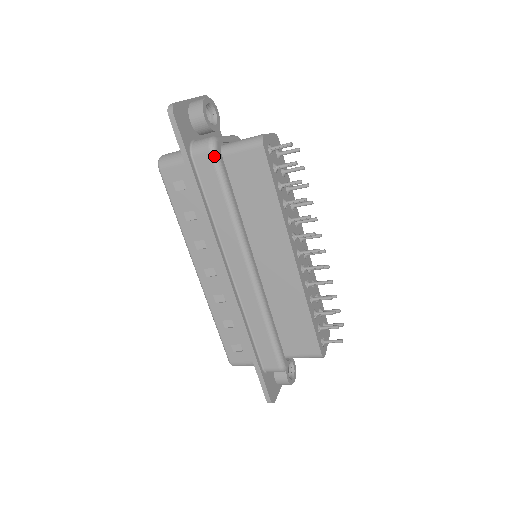
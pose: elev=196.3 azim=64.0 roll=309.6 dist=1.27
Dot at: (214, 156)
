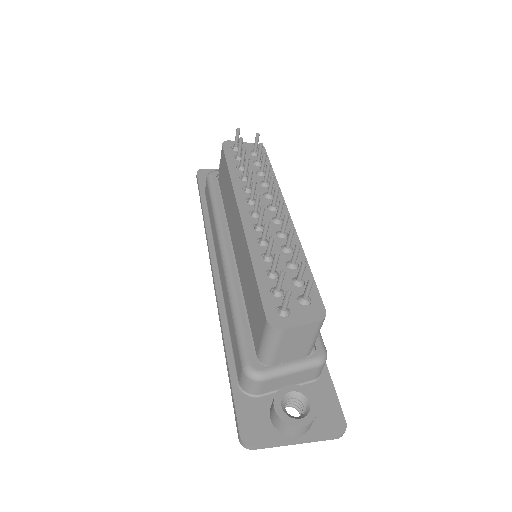
Dot at: (208, 179)
